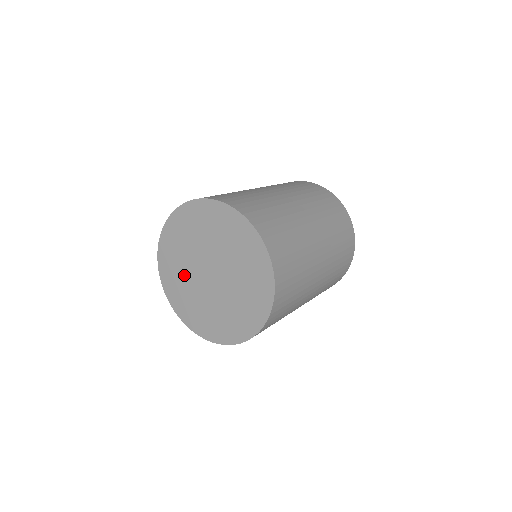
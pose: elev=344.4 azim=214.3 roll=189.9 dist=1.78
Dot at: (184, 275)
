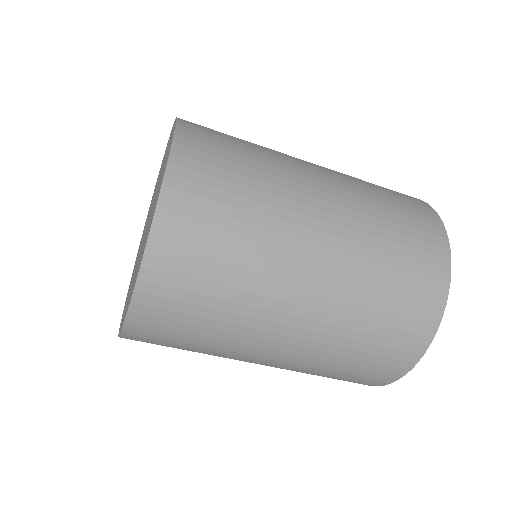
Dot at: (132, 280)
